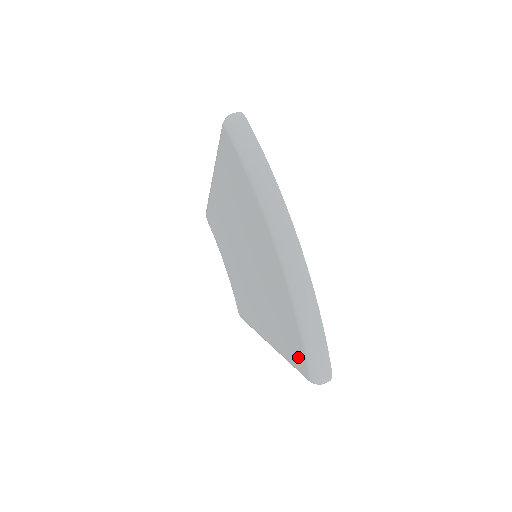
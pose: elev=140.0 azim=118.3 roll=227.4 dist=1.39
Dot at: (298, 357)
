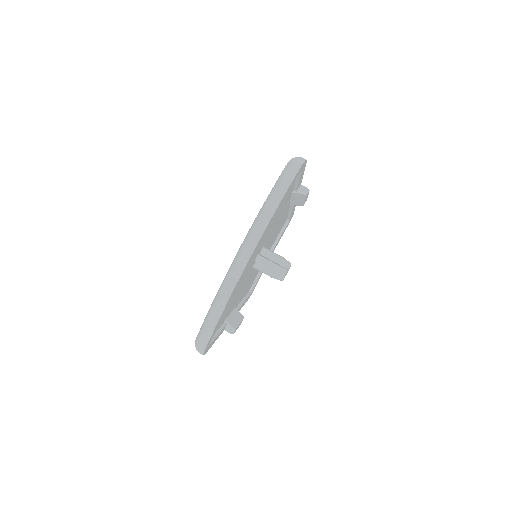
Dot at: occluded
